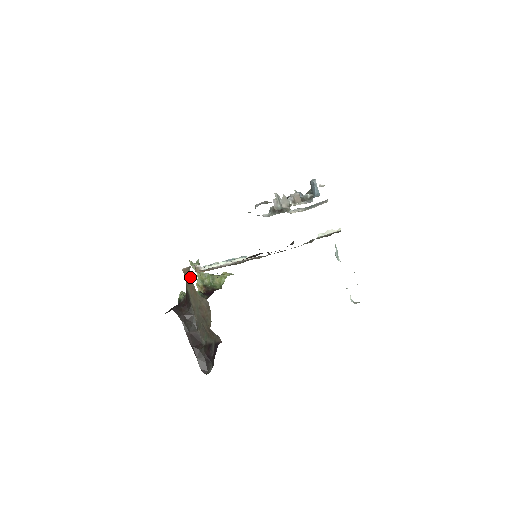
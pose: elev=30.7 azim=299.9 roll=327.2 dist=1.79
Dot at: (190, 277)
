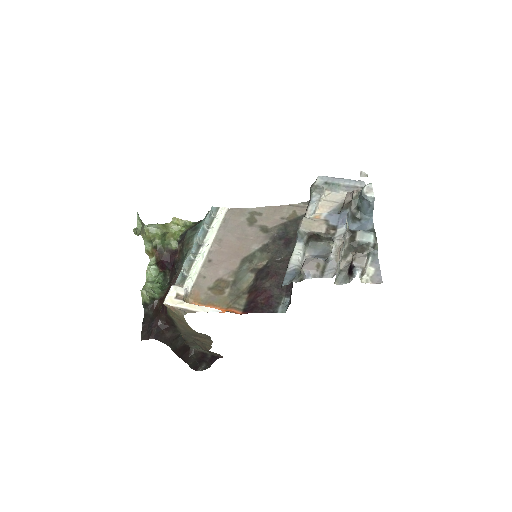
Dot at: (183, 320)
